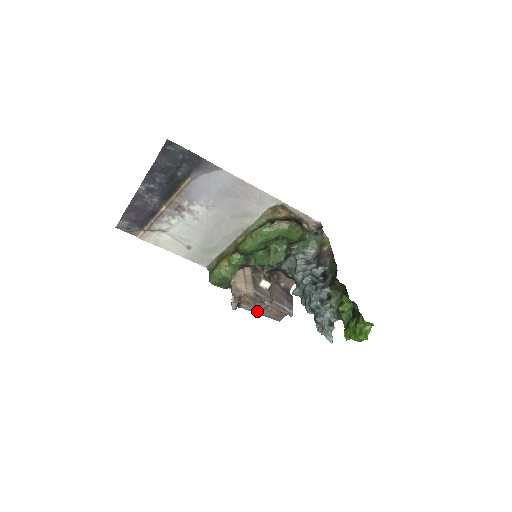
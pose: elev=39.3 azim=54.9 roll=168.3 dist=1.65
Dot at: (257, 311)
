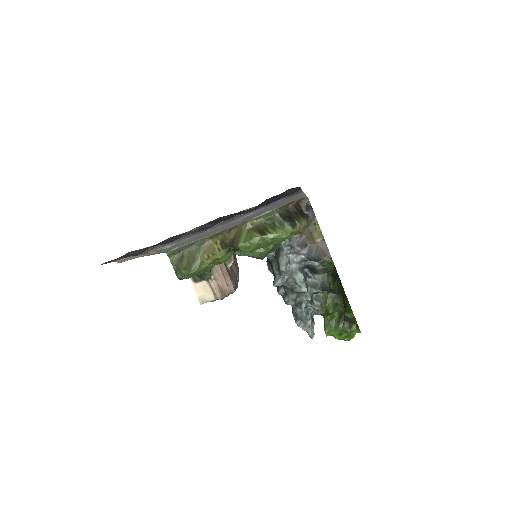
Dot at: occluded
